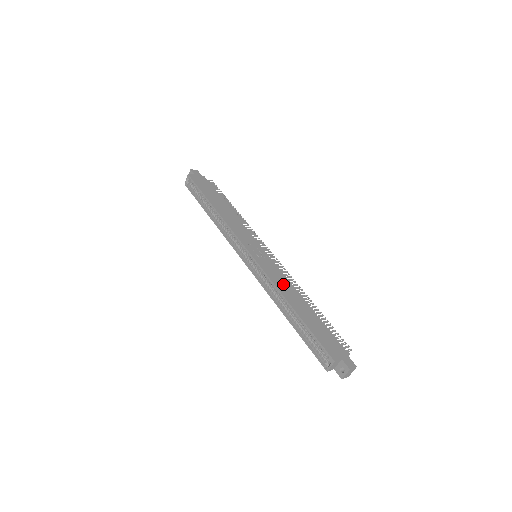
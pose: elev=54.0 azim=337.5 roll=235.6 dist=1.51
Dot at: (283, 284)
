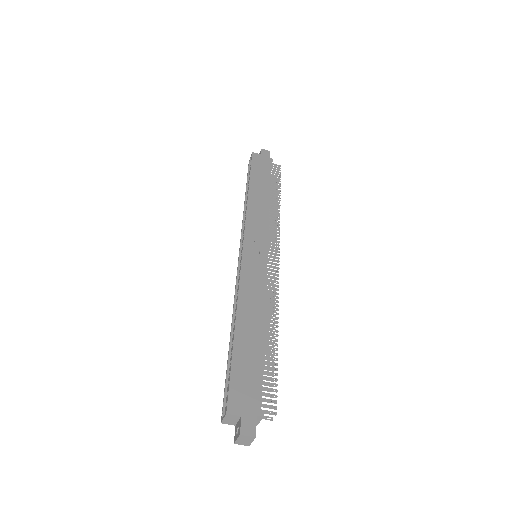
Dot at: (252, 296)
